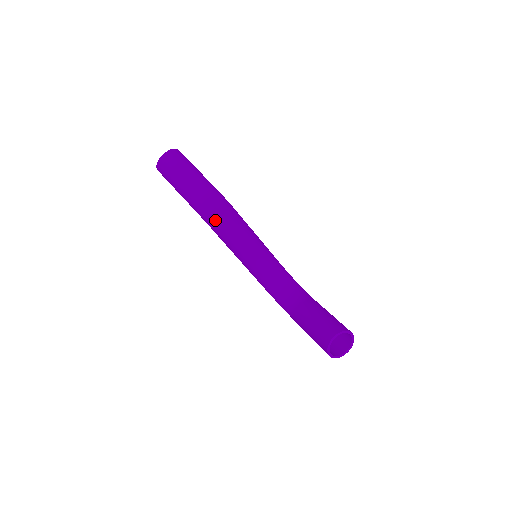
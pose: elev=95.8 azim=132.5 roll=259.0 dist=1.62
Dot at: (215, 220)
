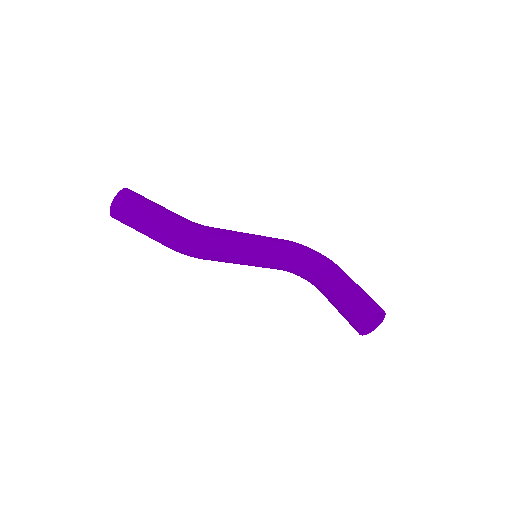
Dot at: (196, 256)
